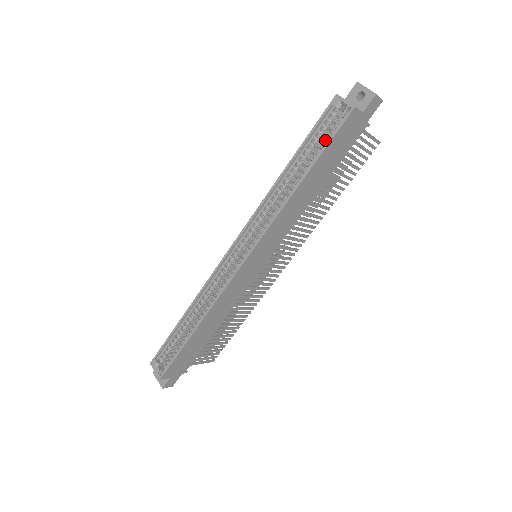
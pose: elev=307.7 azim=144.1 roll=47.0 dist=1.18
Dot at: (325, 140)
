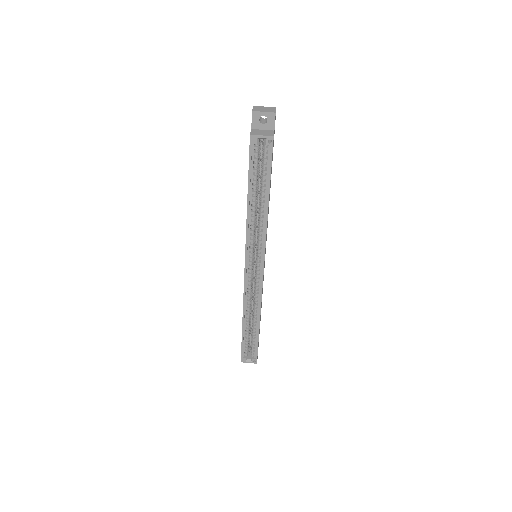
Dot at: (264, 168)
